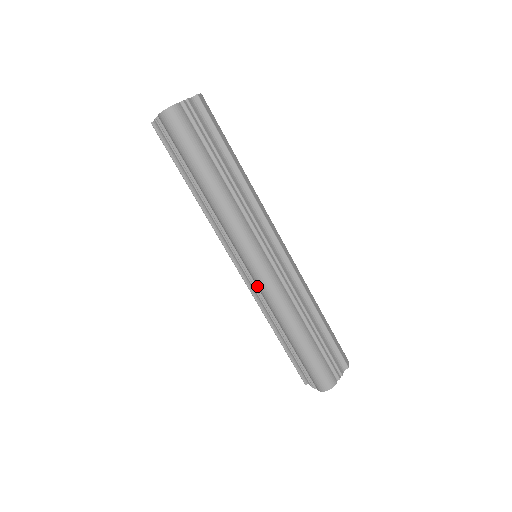
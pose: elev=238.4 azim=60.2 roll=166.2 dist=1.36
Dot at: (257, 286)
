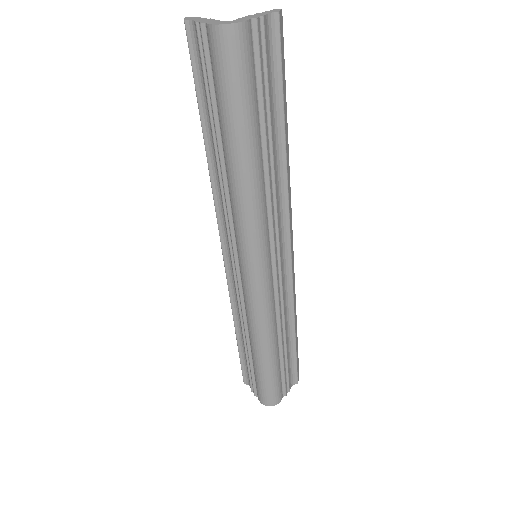
Dot at: (243, 292)
